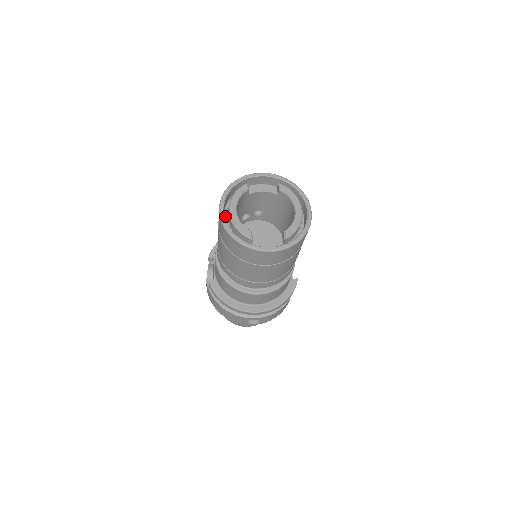
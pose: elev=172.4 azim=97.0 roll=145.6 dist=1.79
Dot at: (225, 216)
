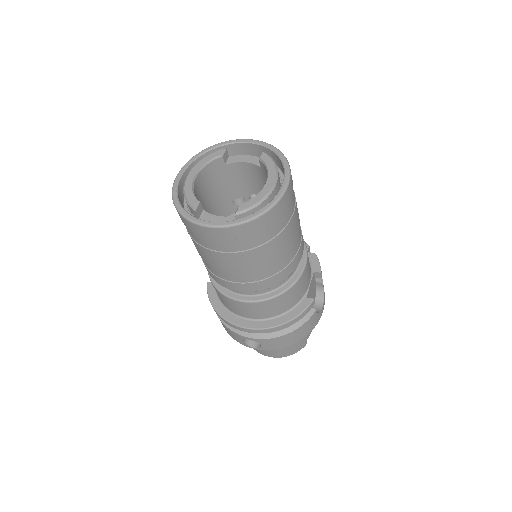
Dot at: occluded
